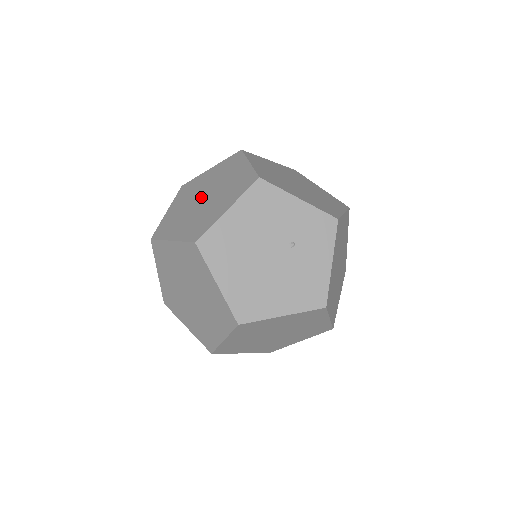
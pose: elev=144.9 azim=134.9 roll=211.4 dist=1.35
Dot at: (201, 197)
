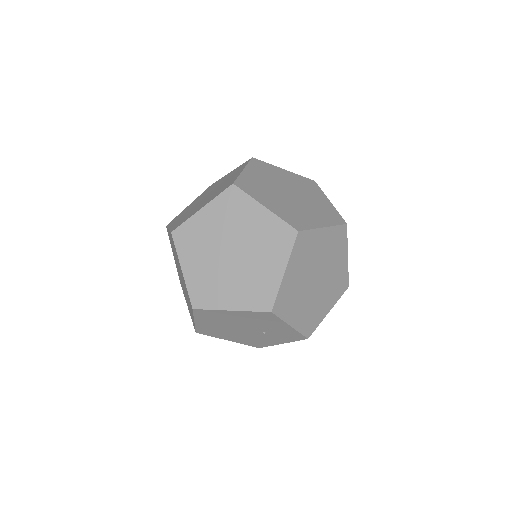
Dot at: (230, 248)
